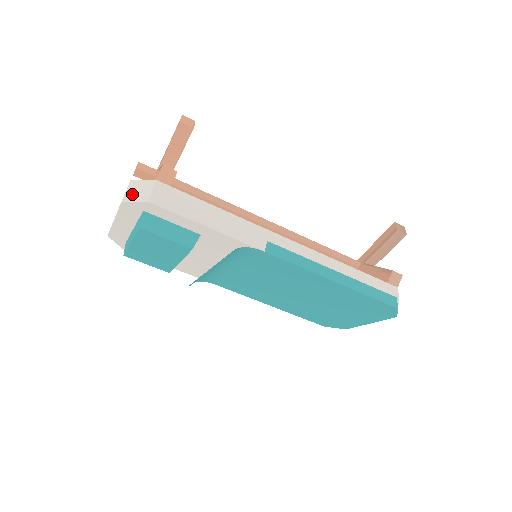
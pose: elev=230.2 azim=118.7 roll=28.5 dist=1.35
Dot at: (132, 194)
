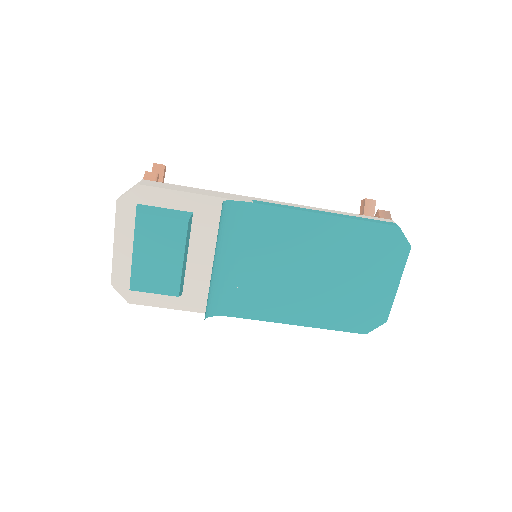
Dot at: occluded
